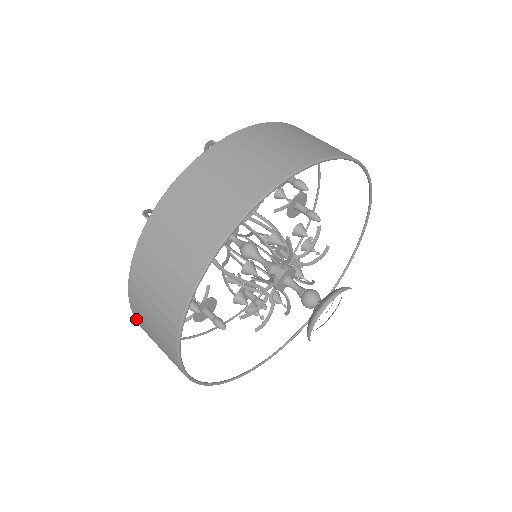
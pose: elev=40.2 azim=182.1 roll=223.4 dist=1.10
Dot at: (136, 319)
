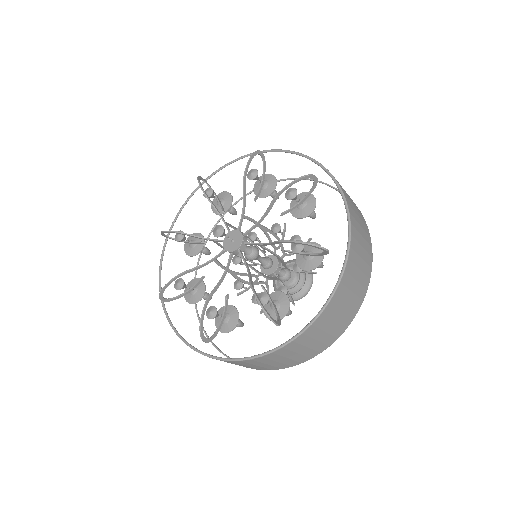
Dot at: occluded
